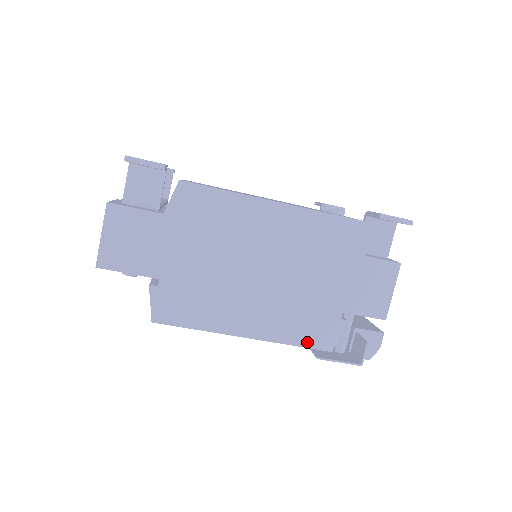
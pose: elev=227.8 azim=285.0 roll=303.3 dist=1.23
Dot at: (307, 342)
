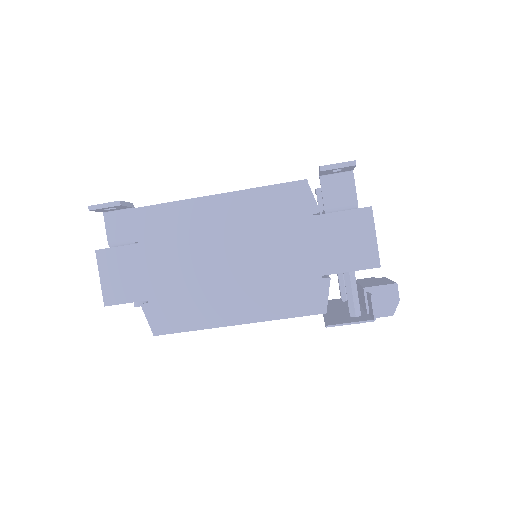
Dot at: (298, 311)
